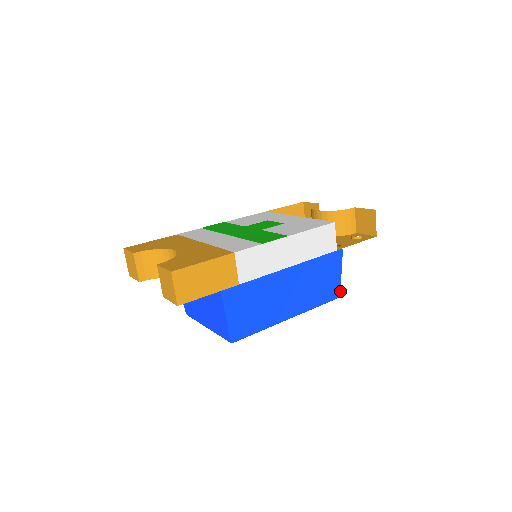
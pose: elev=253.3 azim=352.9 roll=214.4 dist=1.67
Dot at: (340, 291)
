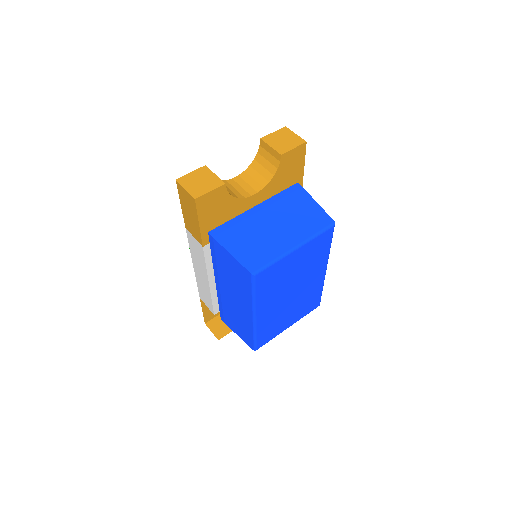
Dot at: occluded
